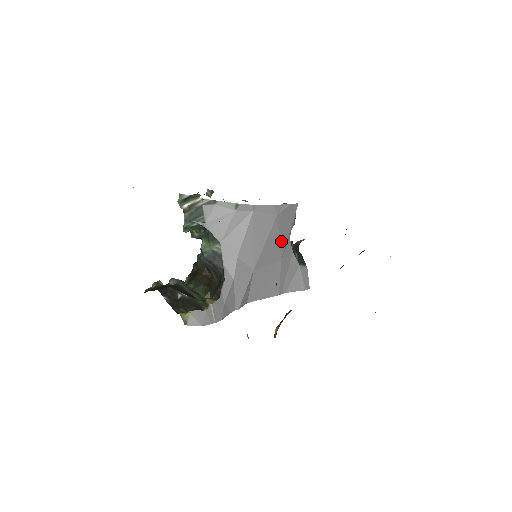
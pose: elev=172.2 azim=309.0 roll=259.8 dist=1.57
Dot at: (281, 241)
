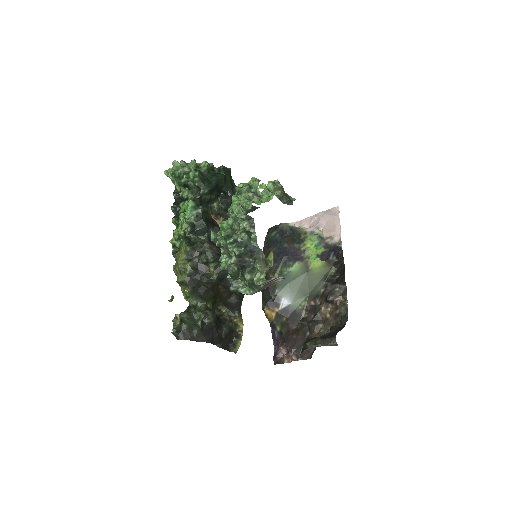
Dot at: occluded
